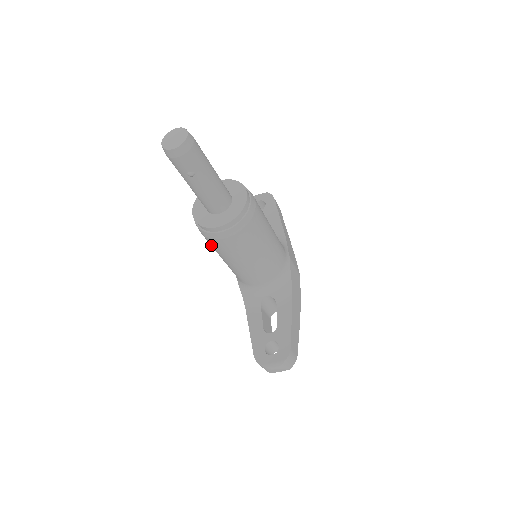
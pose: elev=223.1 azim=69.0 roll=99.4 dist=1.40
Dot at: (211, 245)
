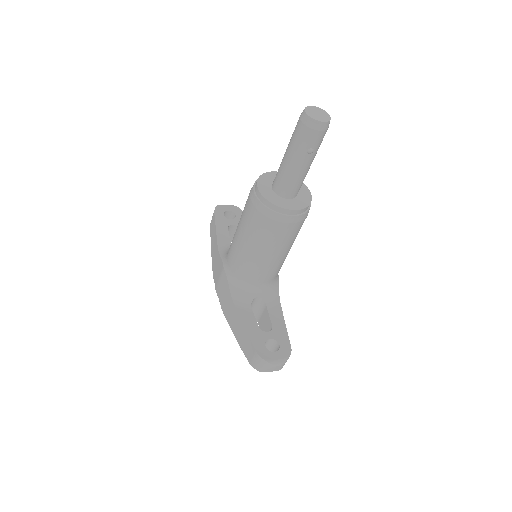
Dot at: (256, 228)
